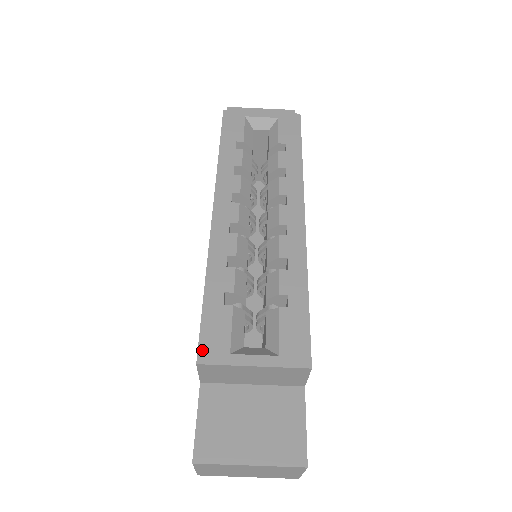
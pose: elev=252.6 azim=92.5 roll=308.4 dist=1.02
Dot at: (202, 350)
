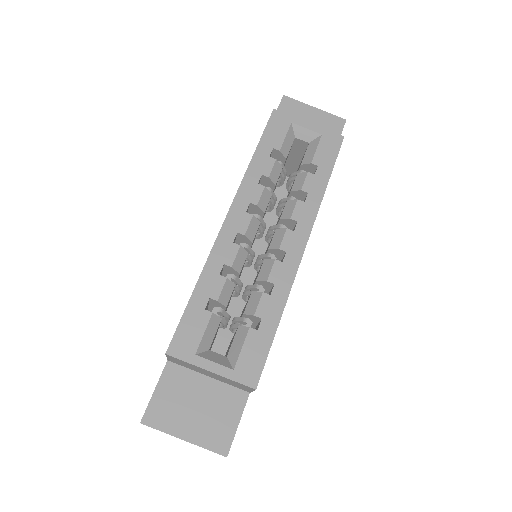
Dot at: (174, 343)
